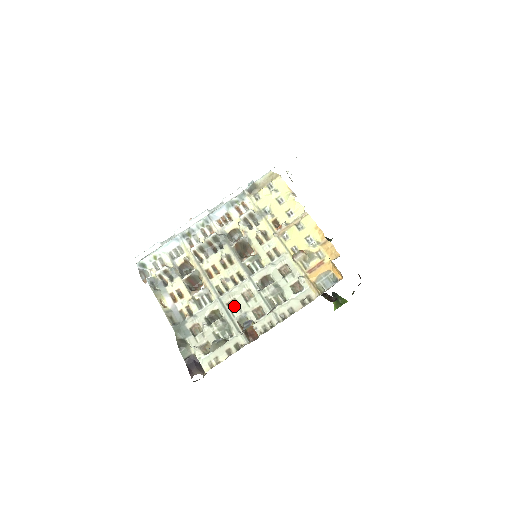
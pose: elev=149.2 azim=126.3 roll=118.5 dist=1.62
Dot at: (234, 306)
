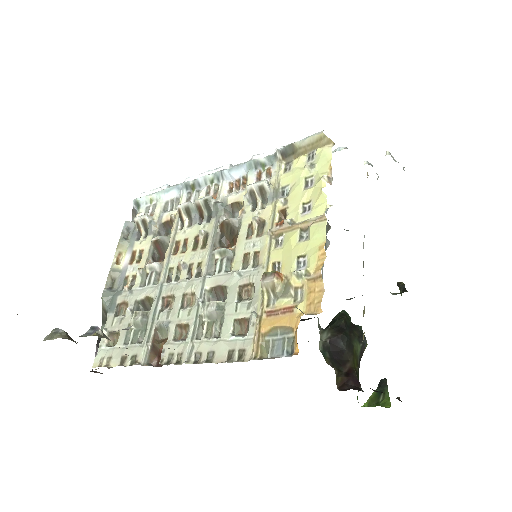
Dot at: (168, 305)
